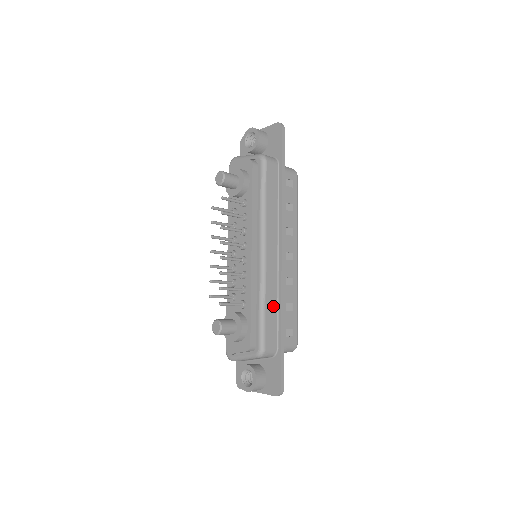
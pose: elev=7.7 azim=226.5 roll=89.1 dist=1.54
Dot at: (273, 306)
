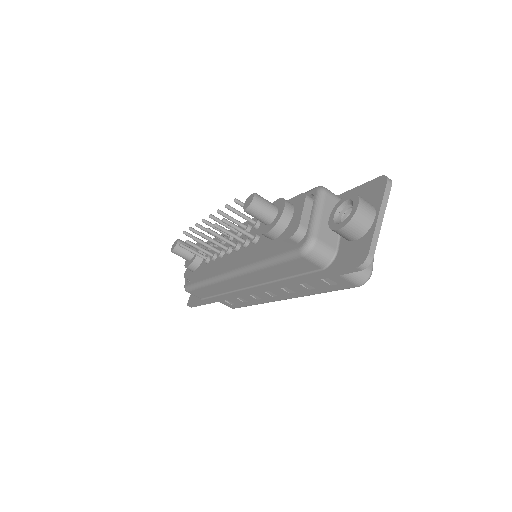
Dot at: occluded
